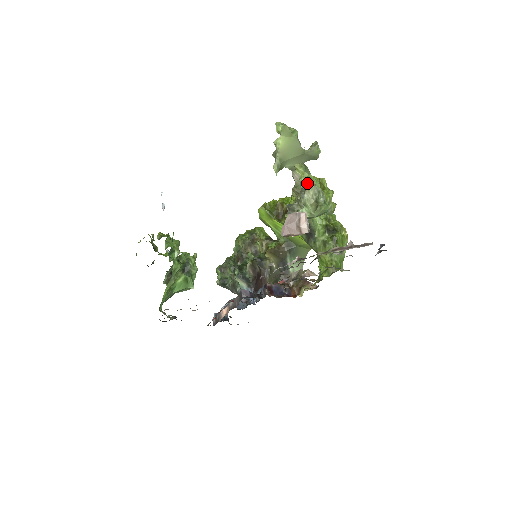
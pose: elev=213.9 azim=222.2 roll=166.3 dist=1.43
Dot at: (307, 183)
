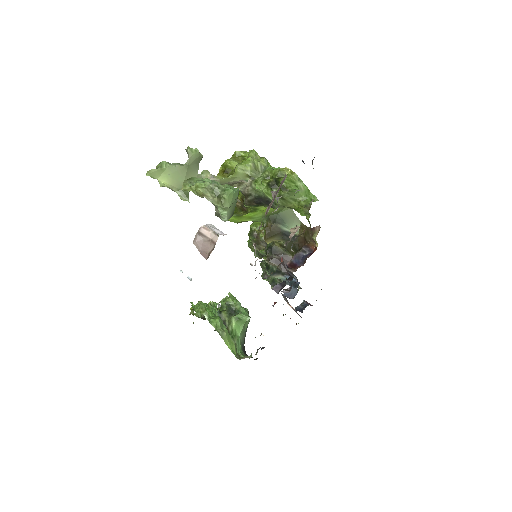
Dot at: (199, 192)
